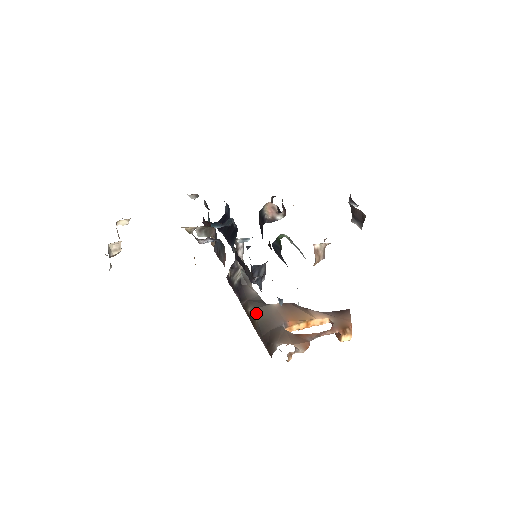
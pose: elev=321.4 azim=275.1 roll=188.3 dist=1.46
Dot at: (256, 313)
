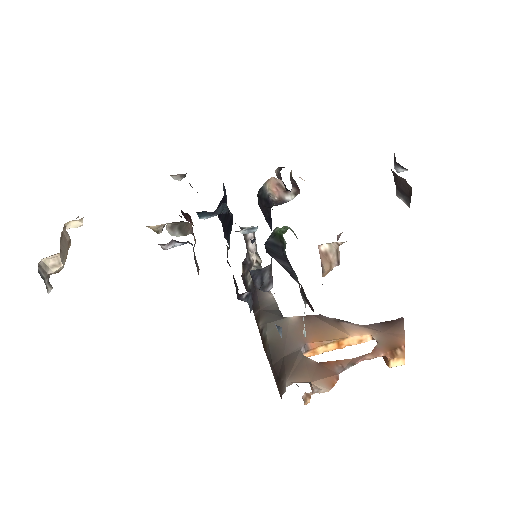
Dot at: (267, 331)
